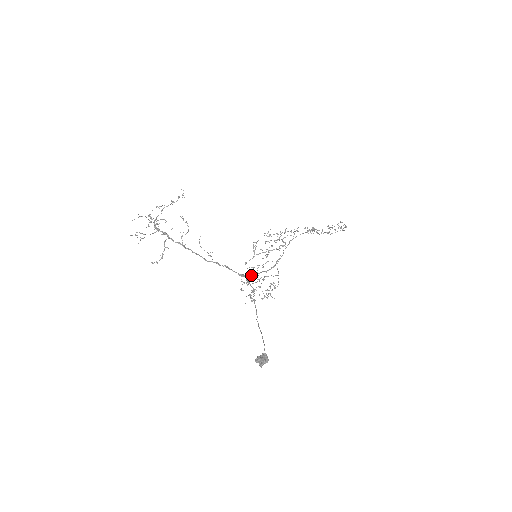
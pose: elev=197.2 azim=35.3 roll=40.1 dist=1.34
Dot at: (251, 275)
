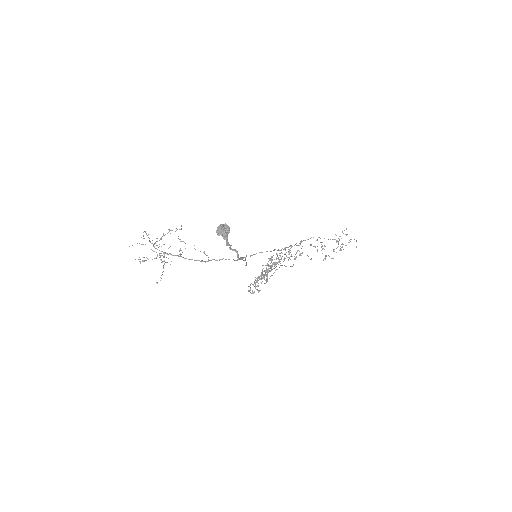
Dot at: occluded
